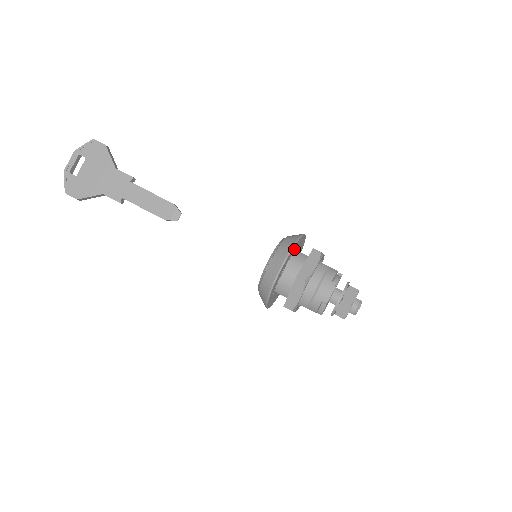
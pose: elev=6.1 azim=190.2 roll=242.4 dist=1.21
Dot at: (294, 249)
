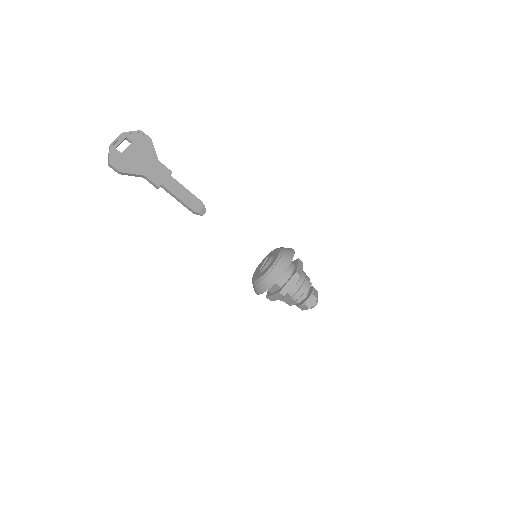
Dot at: occluded
